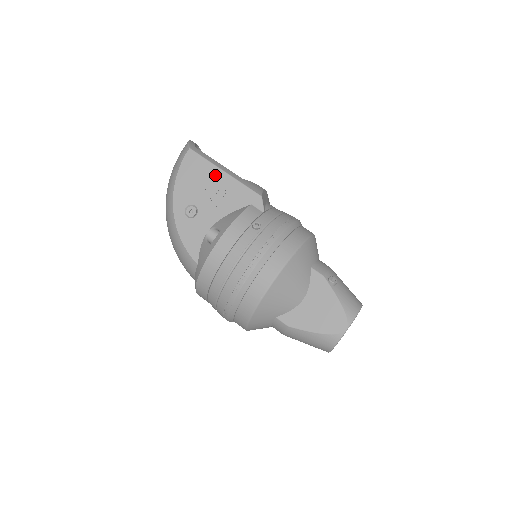
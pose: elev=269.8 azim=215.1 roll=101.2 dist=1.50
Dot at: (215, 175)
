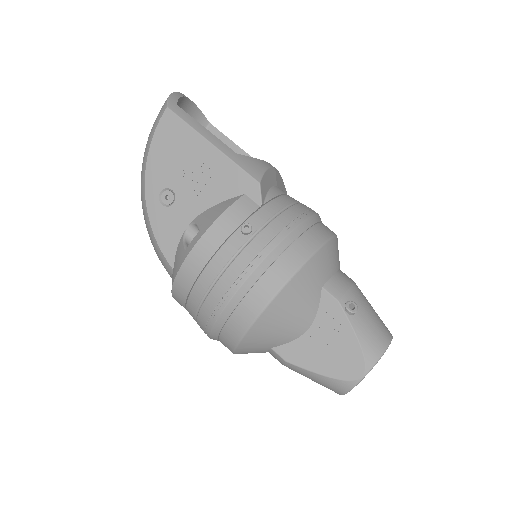
Dot at: (199, 148)
